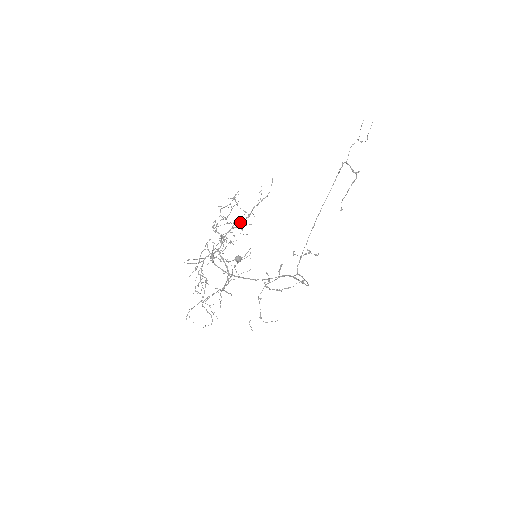
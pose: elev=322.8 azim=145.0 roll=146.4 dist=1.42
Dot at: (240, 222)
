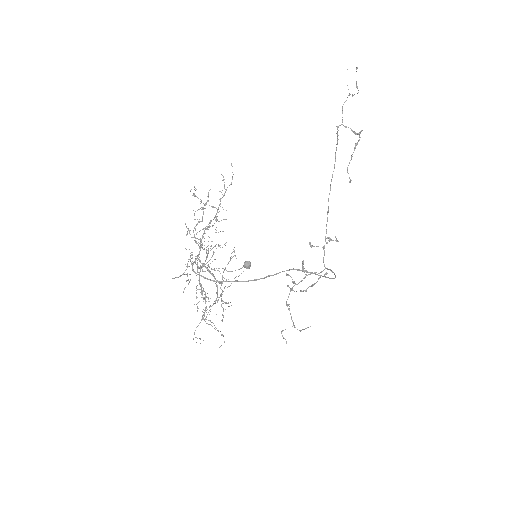
Dot at: (211, 220)
